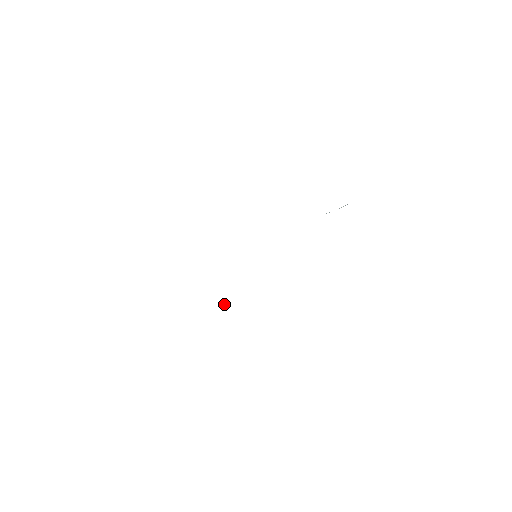
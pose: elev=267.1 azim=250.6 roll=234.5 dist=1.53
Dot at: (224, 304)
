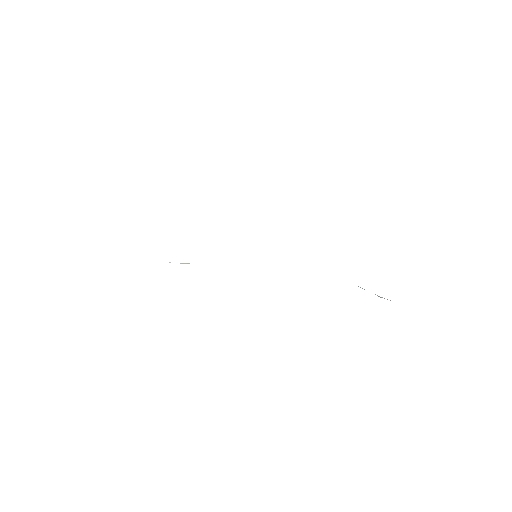
Dot at: occluded
